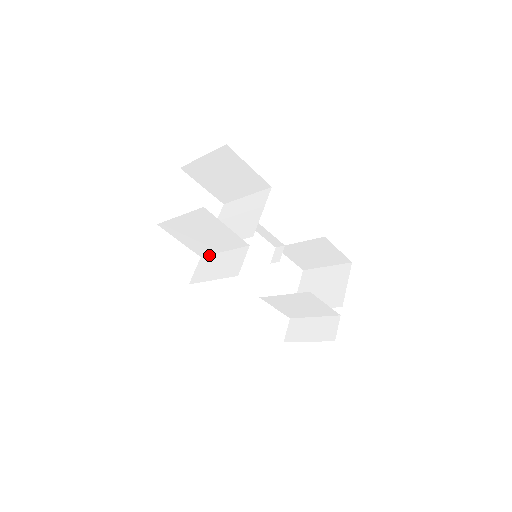
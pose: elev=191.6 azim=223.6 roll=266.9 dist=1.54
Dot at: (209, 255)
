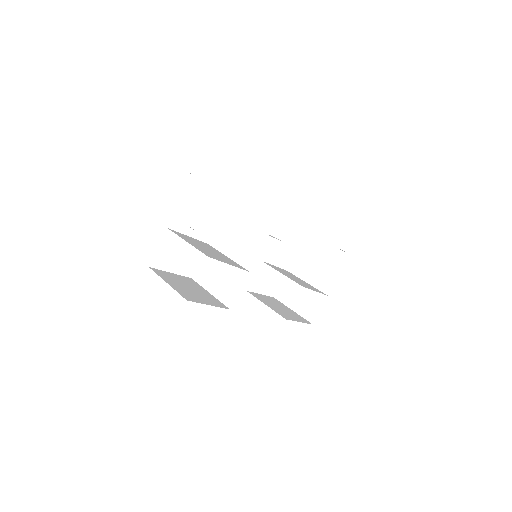
Dot at: occluded
